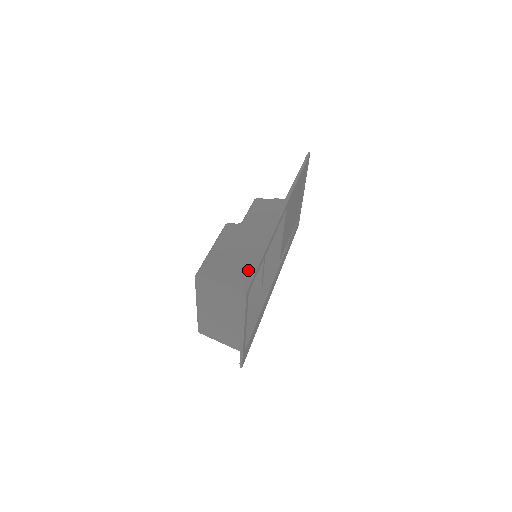
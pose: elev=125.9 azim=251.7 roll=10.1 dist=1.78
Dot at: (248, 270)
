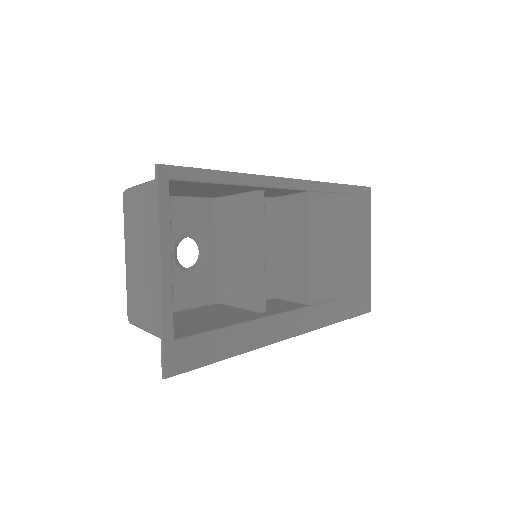
Dot at: occluded
